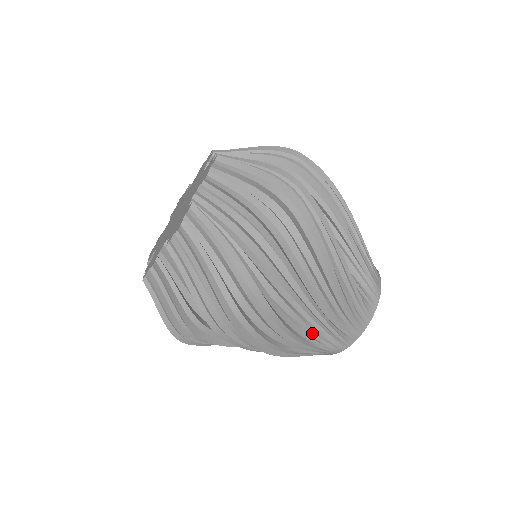
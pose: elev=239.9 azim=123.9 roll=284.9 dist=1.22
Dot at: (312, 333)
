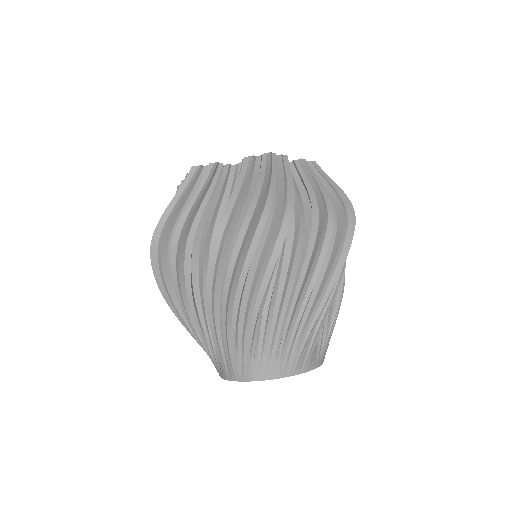
Dot at: (208, 334)
